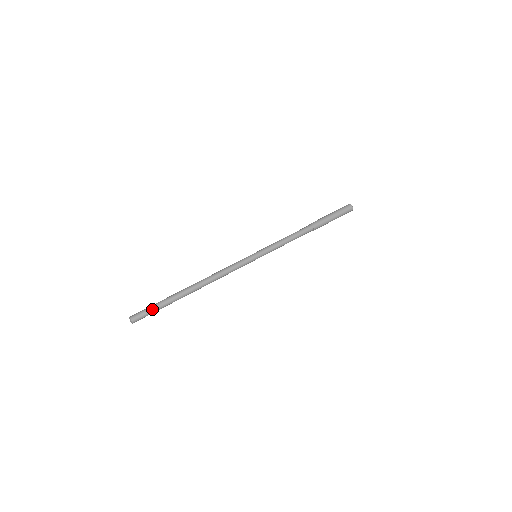
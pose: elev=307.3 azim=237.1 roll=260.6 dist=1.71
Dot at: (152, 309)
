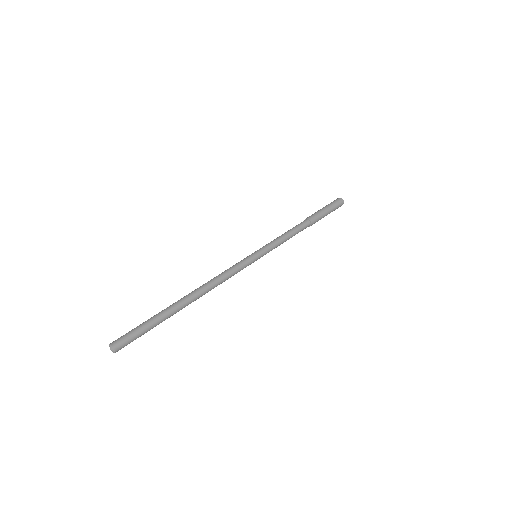
Dot at: (139, 327)
